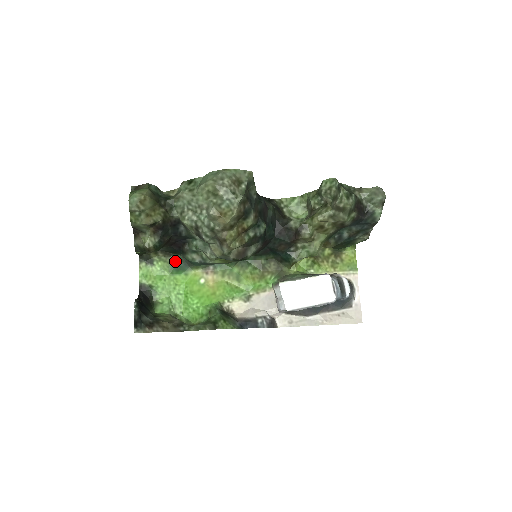
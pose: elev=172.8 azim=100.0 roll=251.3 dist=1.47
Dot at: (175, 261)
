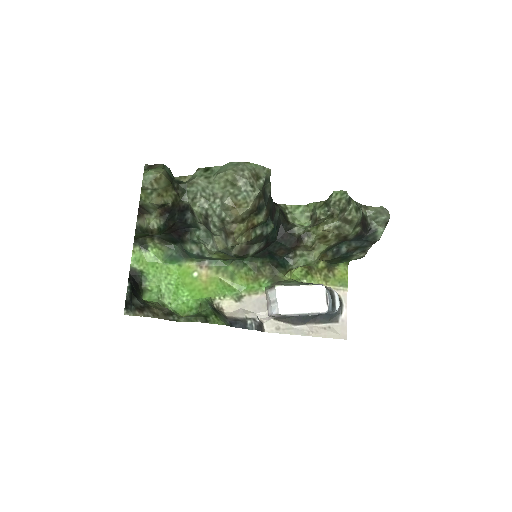
Dot at: (170, 250)
